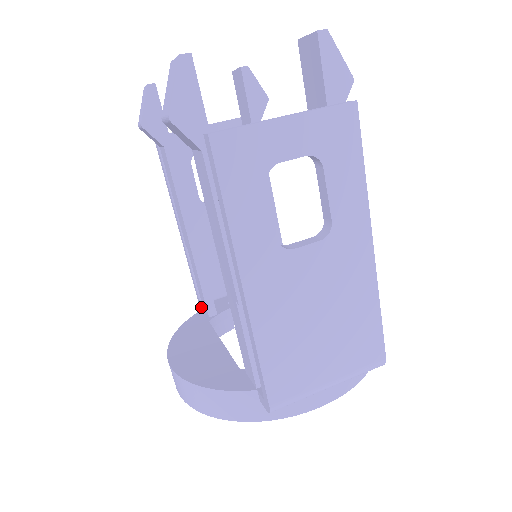
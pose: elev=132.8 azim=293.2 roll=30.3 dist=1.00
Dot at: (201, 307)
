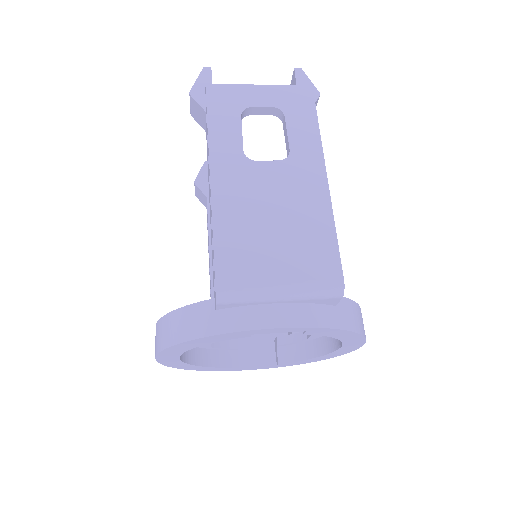
Dot at: occluded
